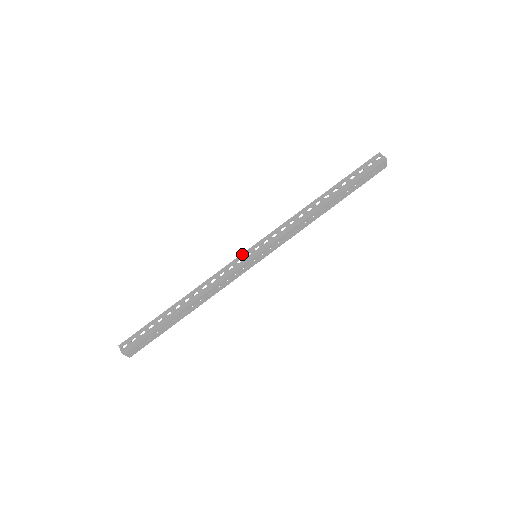
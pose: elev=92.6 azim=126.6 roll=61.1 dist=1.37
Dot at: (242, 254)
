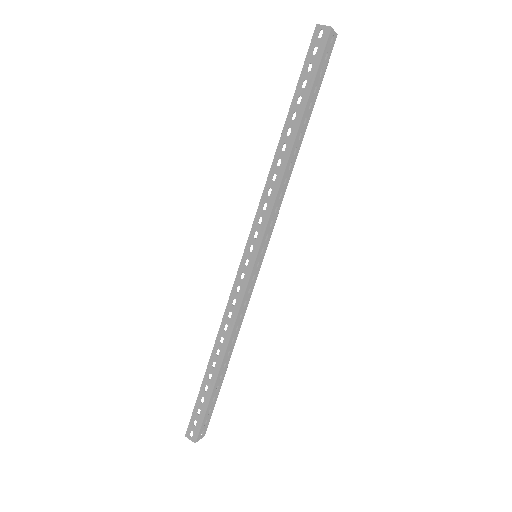
Dot at: (239, 266)
